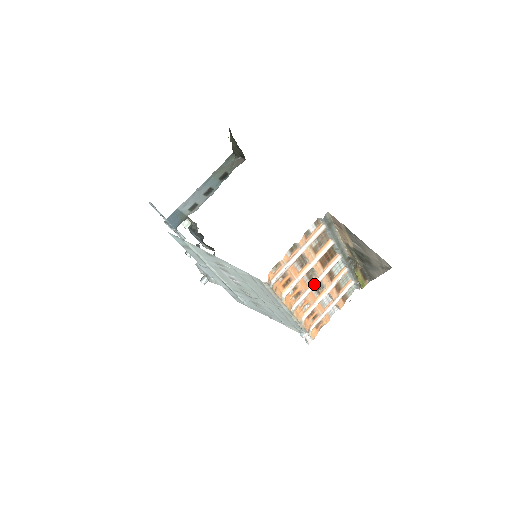
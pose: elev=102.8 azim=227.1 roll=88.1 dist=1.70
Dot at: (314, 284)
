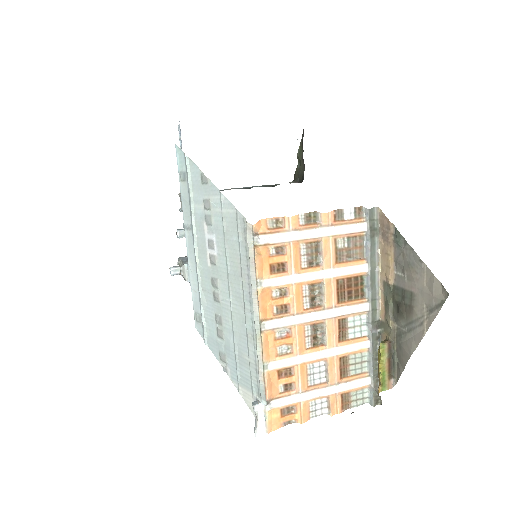
Dot at: (313, 315)
